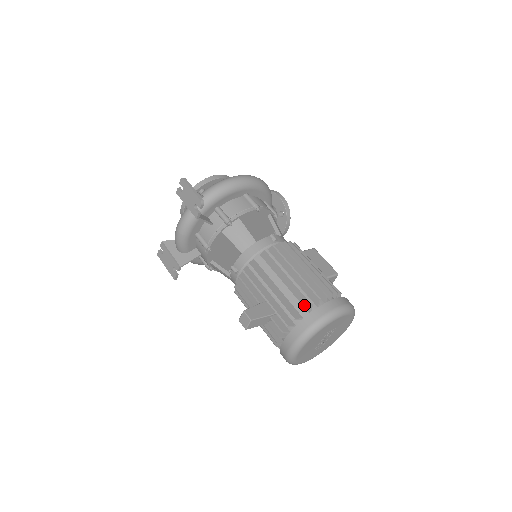
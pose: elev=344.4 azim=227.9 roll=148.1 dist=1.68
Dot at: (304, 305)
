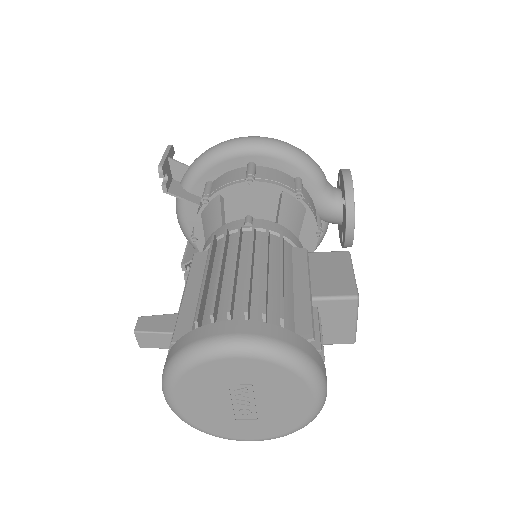
Dot at: occluded
